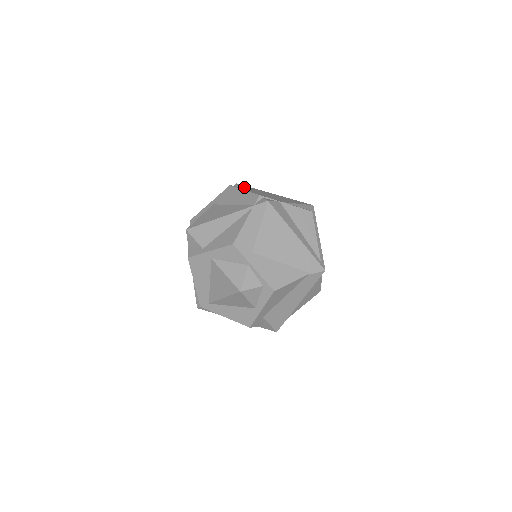
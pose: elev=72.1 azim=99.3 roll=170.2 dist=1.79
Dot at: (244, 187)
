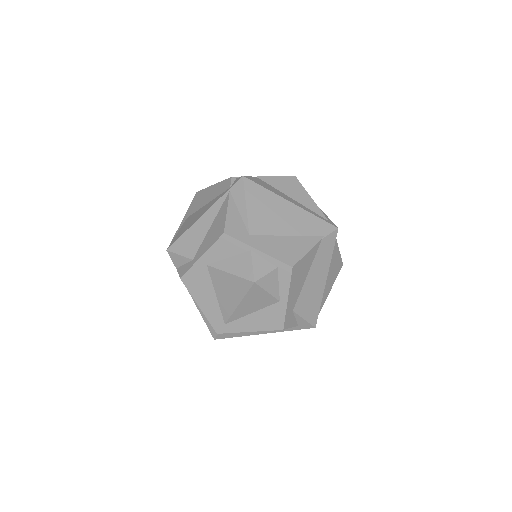
Dot at: occluded
